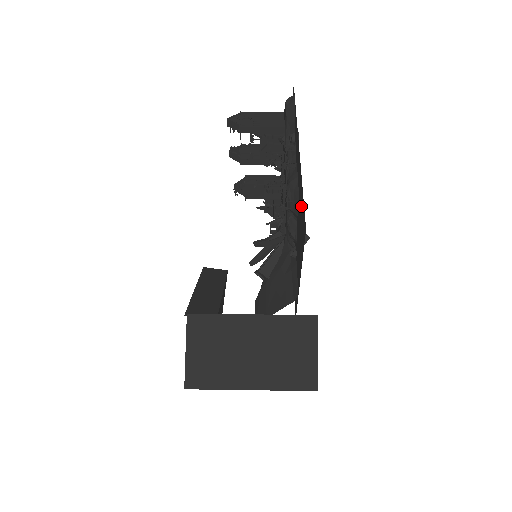
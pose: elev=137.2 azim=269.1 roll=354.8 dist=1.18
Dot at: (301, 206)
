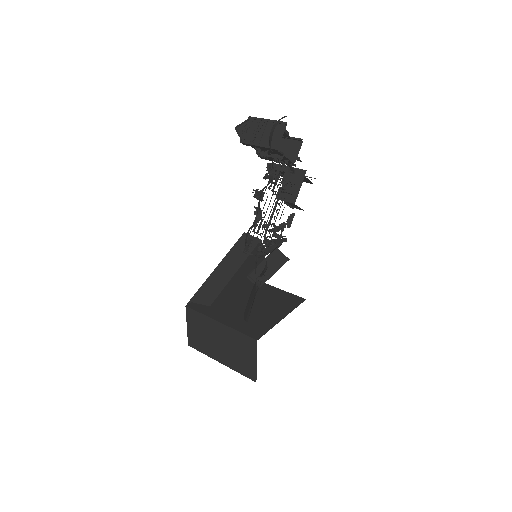
Dot at: occluded
